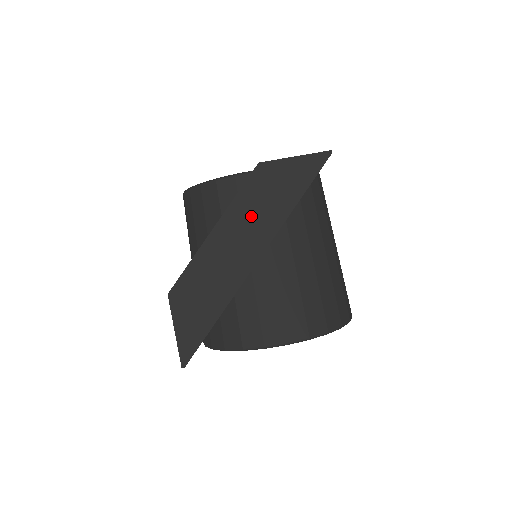
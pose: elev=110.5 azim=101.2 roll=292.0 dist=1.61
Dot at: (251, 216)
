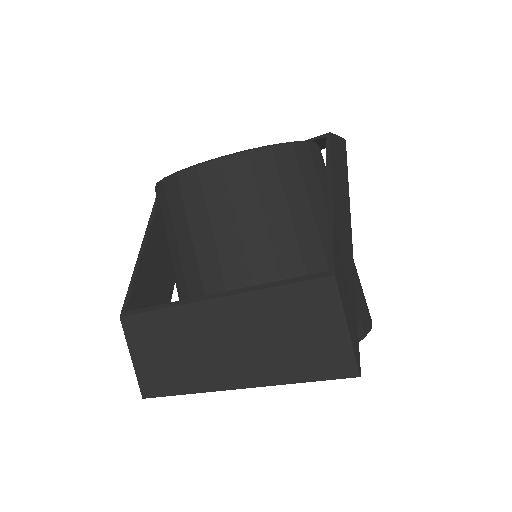
Dot at: (340, 187)
